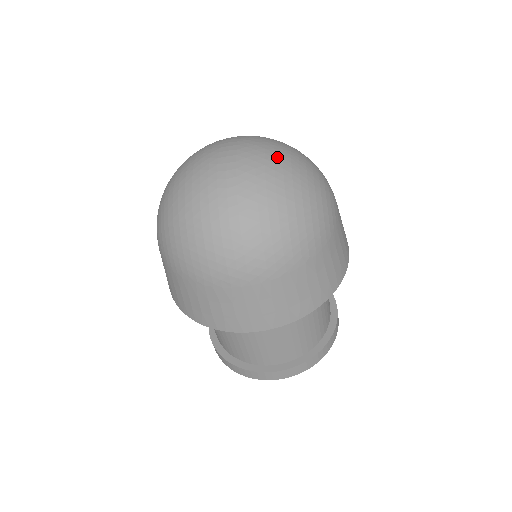
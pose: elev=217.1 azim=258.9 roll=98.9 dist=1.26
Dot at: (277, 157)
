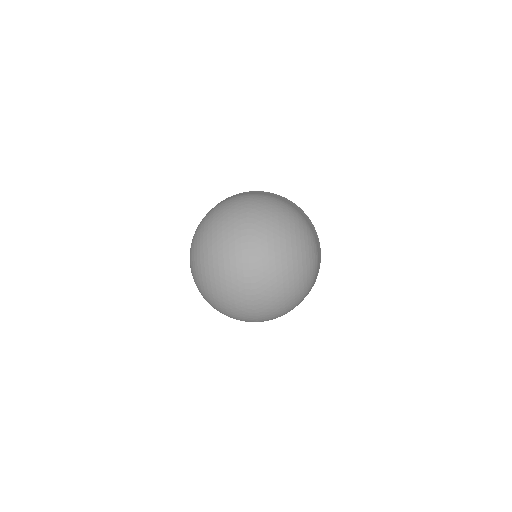
Dot at: (284, 264)
